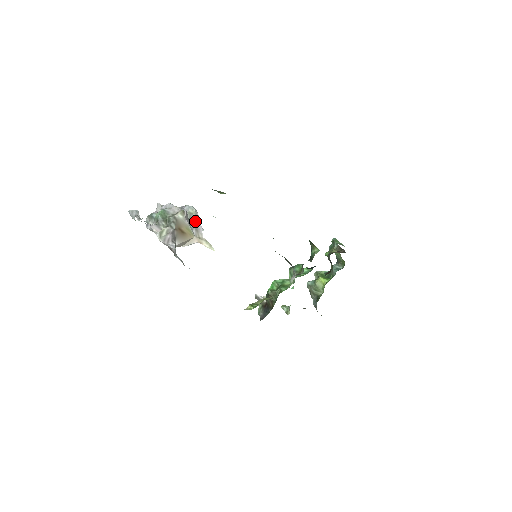
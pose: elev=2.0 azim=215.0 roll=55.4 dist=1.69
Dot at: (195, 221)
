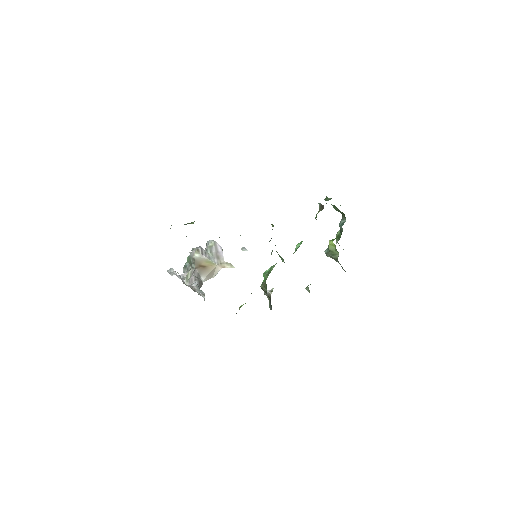
Dot at: (216, 251)
